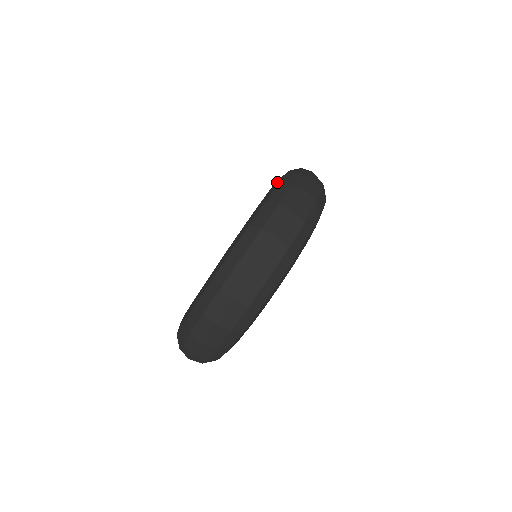
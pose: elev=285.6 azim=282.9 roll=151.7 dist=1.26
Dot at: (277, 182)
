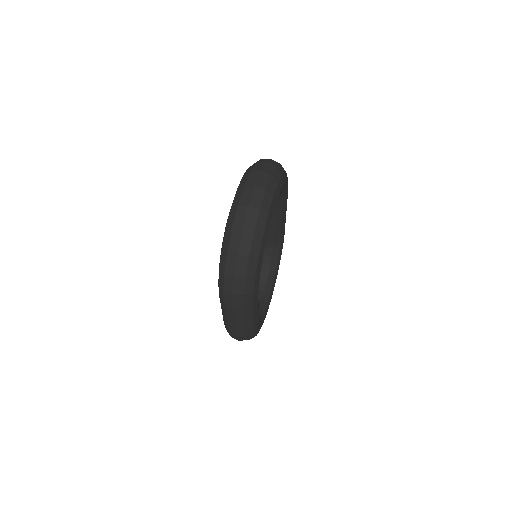
Dot at: occluded
